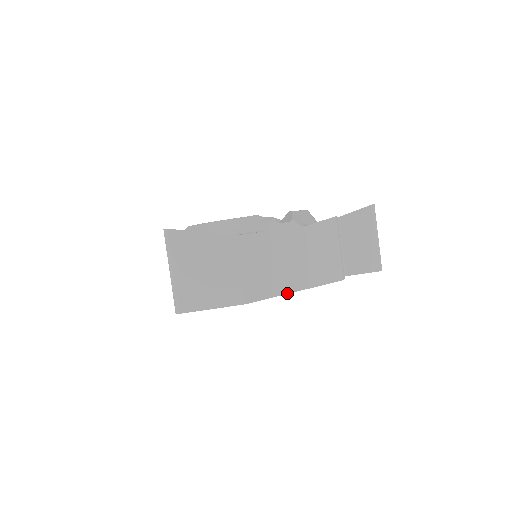
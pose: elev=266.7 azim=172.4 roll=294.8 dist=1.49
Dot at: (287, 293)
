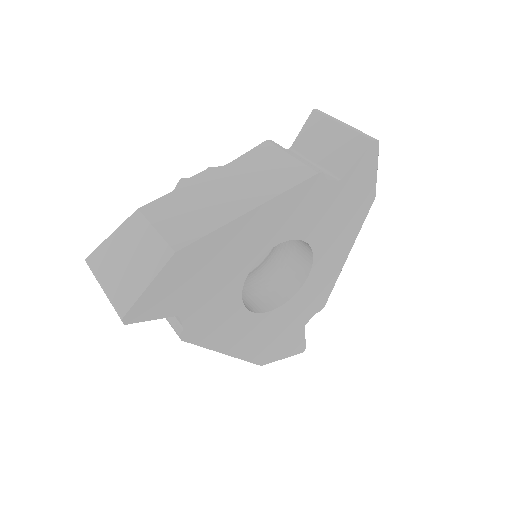
Dot at: (235, 219)
